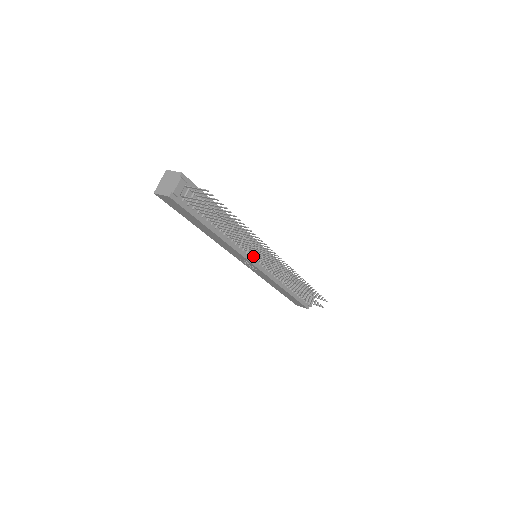
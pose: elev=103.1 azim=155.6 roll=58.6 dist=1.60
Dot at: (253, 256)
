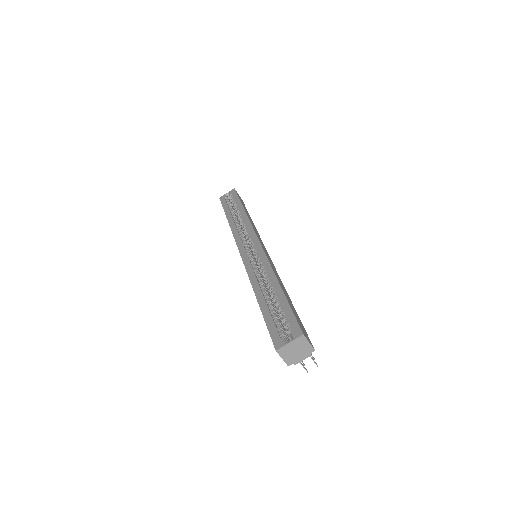
Dot at: occluded
